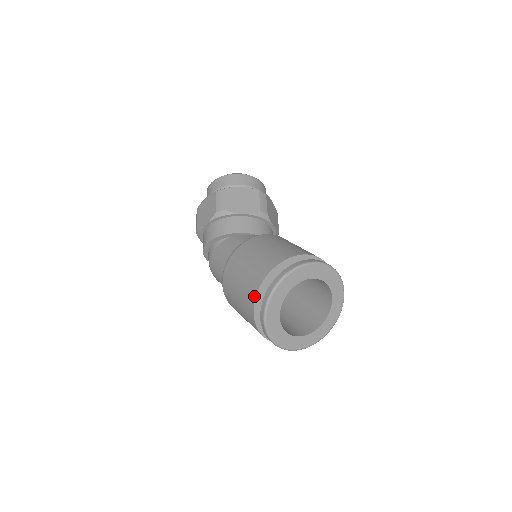
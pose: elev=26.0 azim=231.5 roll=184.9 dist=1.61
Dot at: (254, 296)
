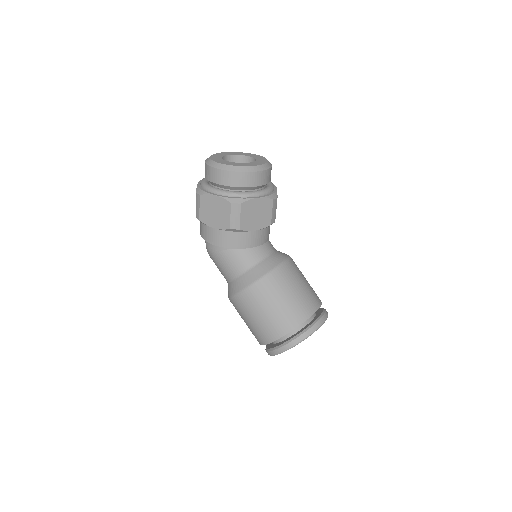
Dot at: (268, 342)
